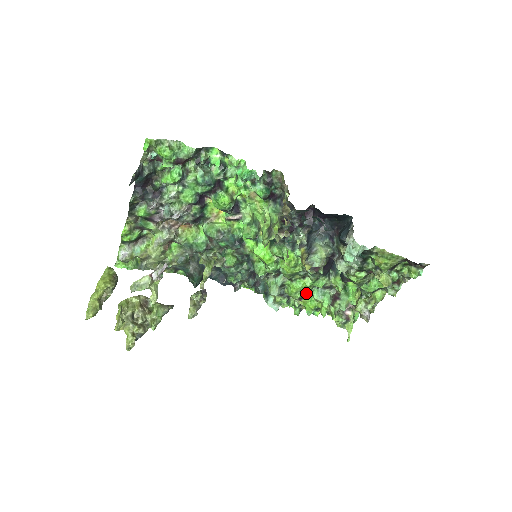
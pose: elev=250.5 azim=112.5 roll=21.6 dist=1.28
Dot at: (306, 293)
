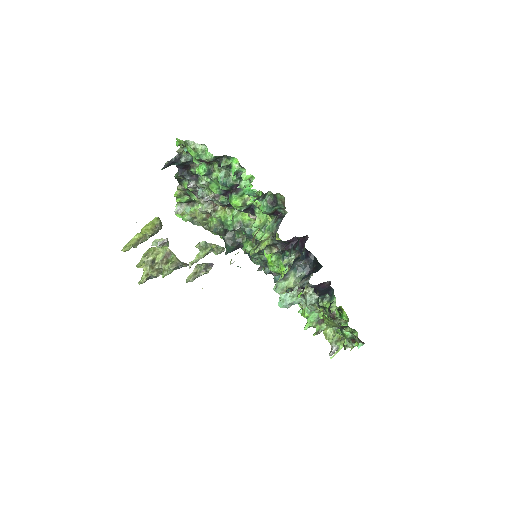
Dot at: occluded
